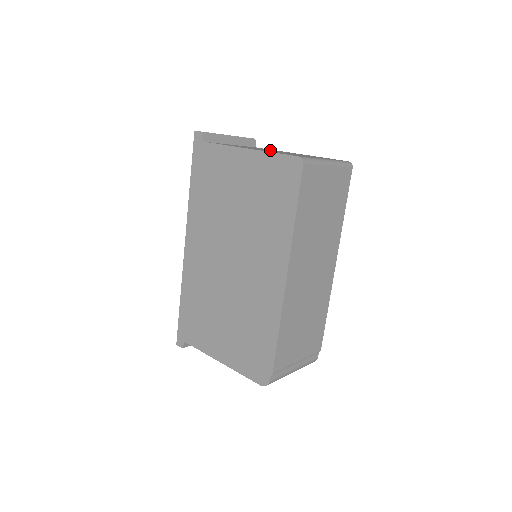
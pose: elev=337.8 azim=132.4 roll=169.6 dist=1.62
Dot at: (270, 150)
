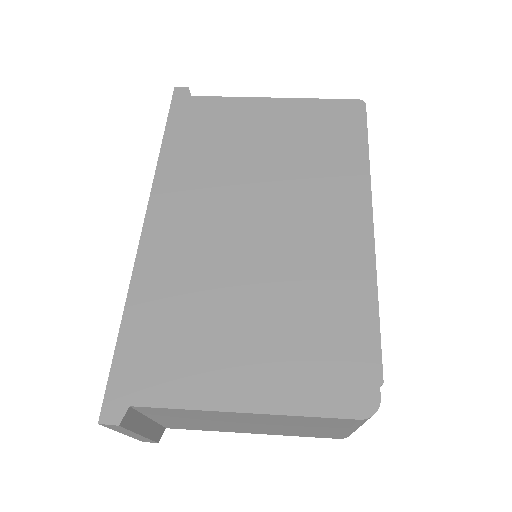
Dot at: occluded
